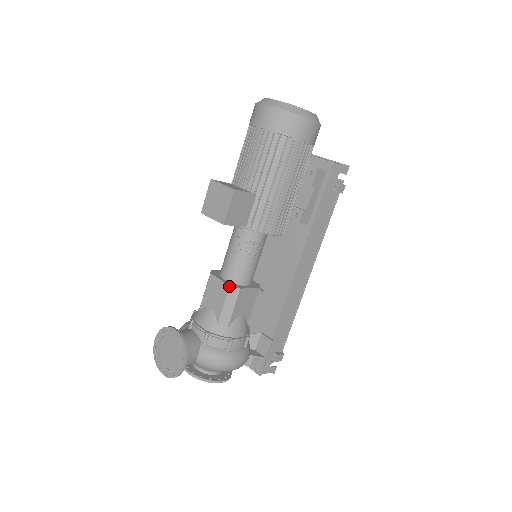
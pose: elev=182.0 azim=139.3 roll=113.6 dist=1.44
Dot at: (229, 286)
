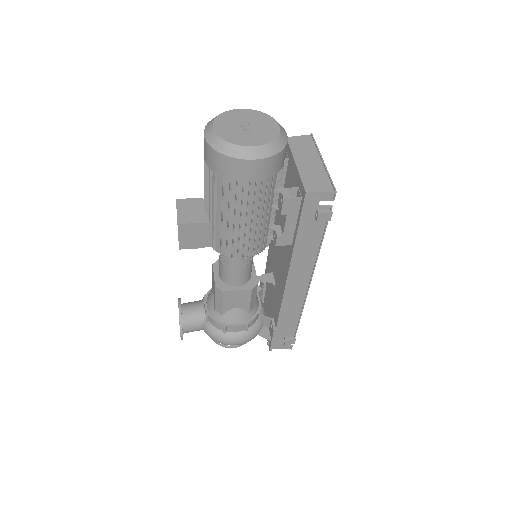
Dot at: (215, 286)
